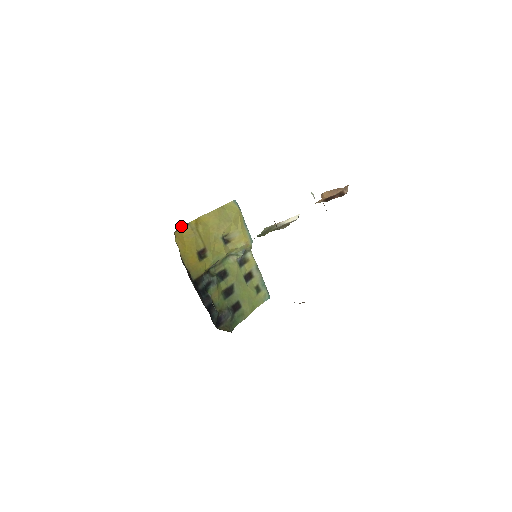
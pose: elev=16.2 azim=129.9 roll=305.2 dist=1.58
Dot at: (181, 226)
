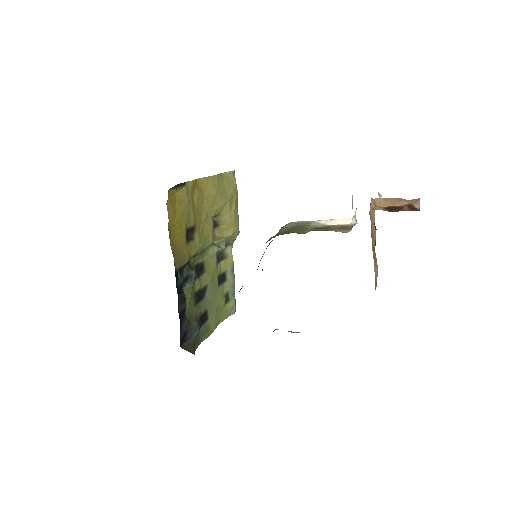
Dot at: occluded
